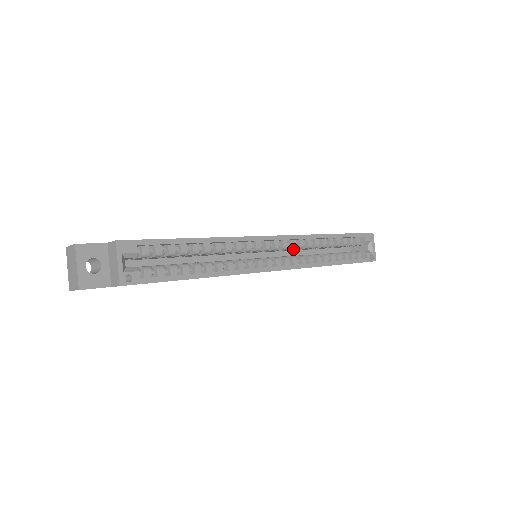
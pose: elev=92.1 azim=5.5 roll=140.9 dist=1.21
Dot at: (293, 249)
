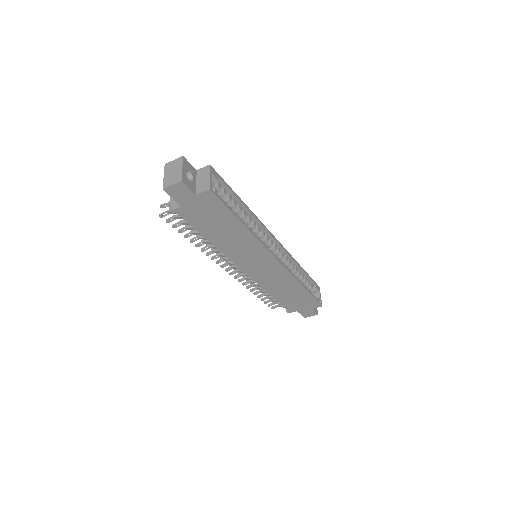
Dot at: occluded
